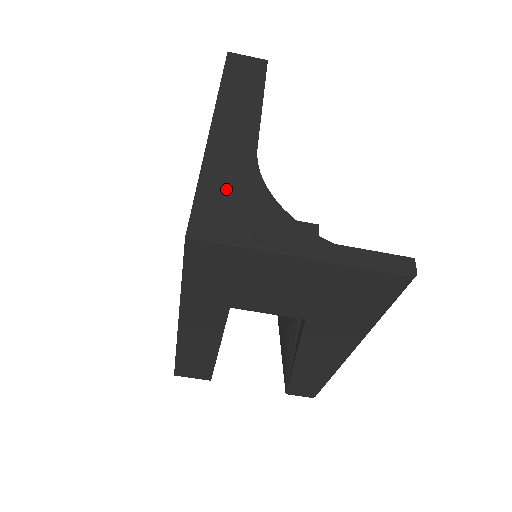
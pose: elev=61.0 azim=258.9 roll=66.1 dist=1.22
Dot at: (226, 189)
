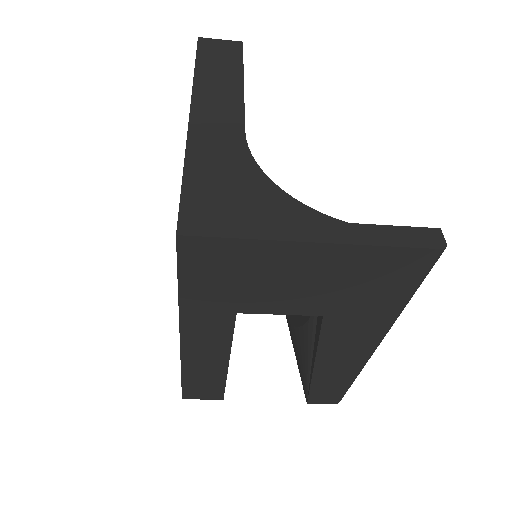
Dot at: (216, 177)
